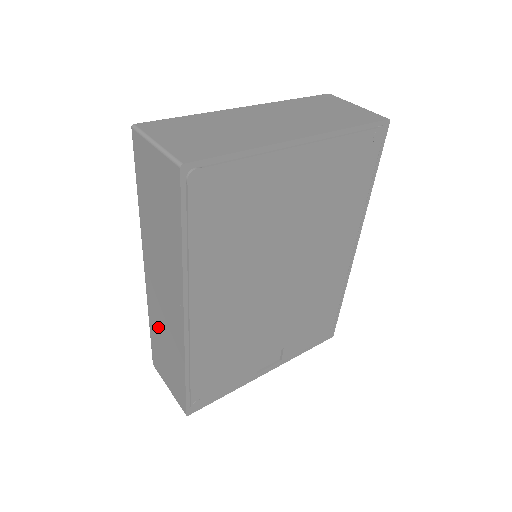
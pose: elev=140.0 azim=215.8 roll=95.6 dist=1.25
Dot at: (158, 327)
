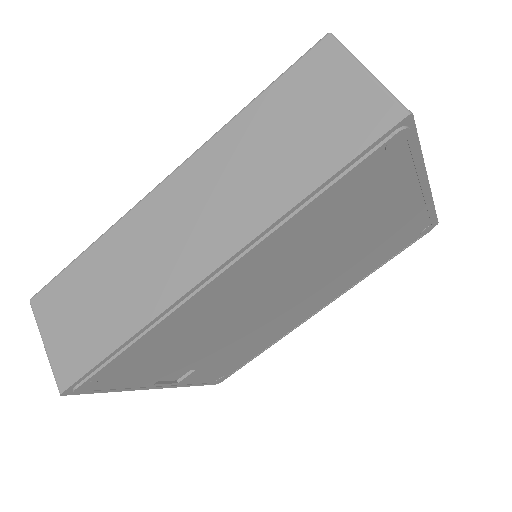
Dot at: (116, 258)
